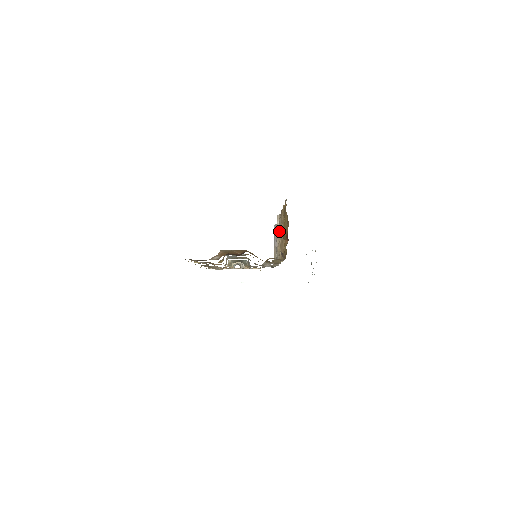
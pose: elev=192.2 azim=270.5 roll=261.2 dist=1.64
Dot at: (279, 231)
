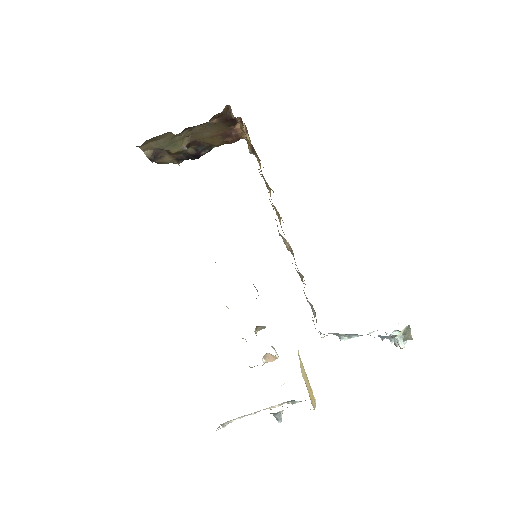
Dot at: occluded
